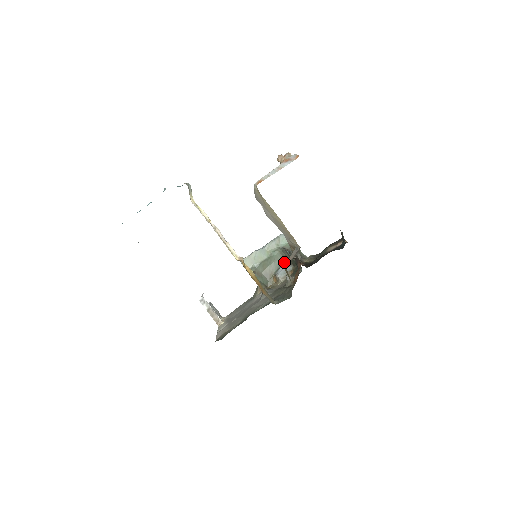
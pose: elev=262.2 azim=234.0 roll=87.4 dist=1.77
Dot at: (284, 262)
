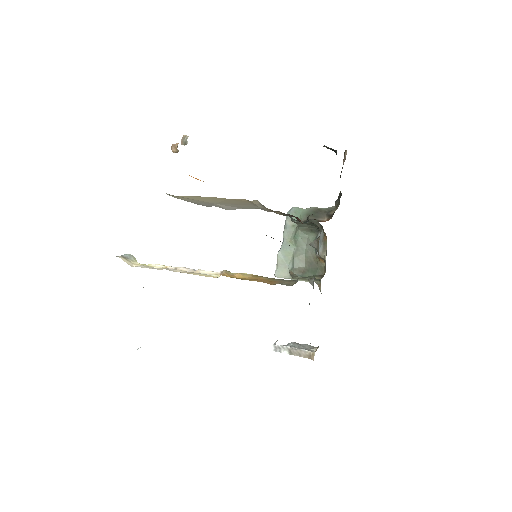
Dot at: (314, 235)
